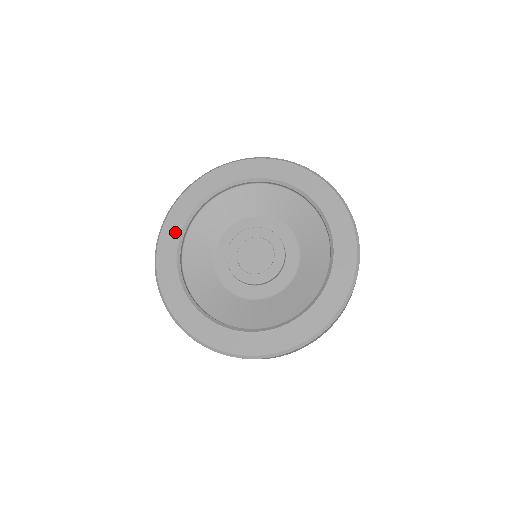
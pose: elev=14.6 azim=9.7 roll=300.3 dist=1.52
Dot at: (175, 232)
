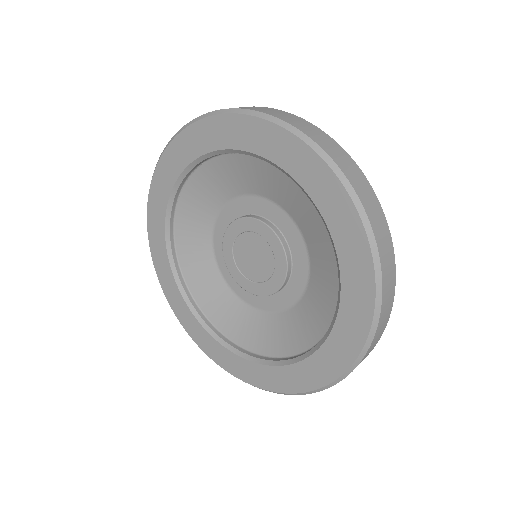
Dot at: (159, 227)
